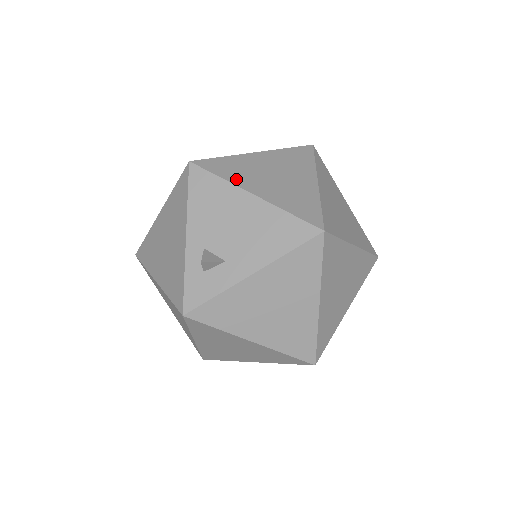
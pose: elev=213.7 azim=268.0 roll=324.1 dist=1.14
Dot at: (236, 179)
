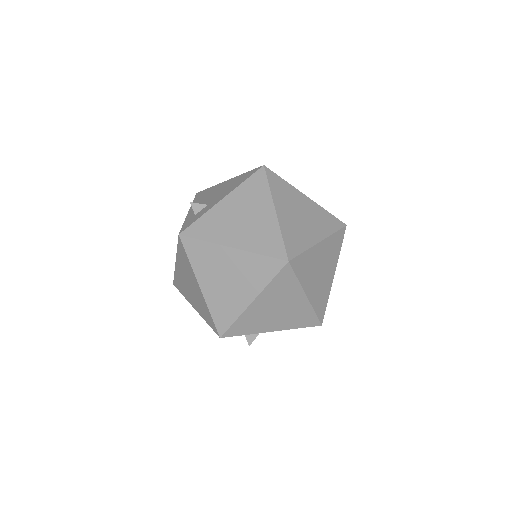
Dot at: occluded
